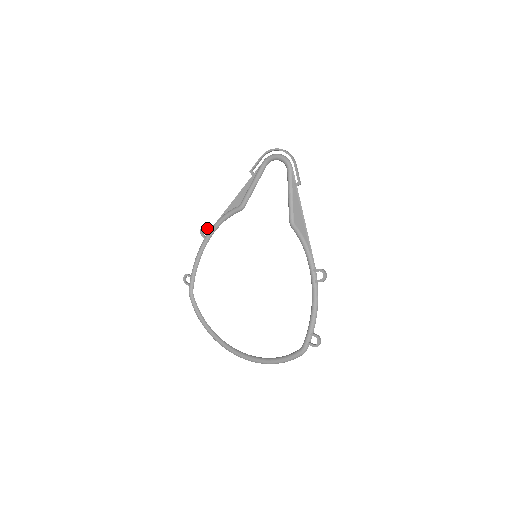
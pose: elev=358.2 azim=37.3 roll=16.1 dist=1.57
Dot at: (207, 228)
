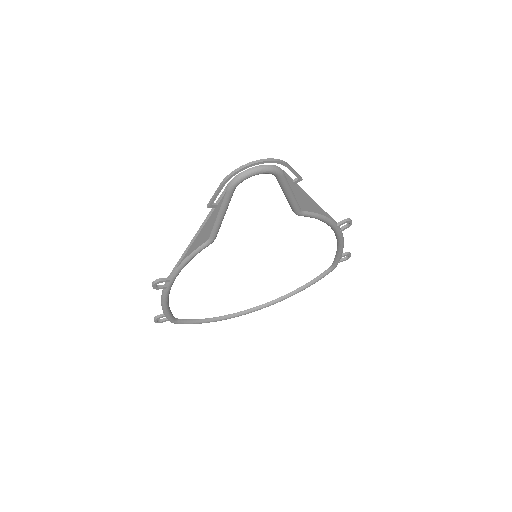
Dot at: (164, 281)
